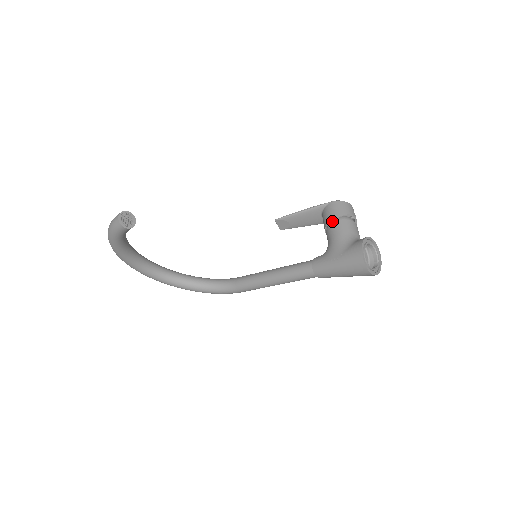
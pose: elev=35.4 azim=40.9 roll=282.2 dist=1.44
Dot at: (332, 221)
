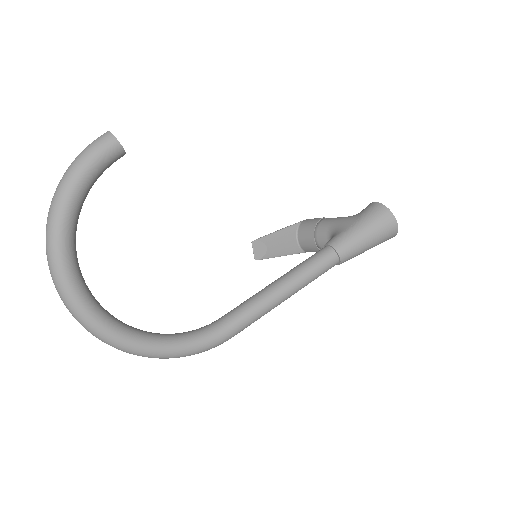
Dot at: (319, 222)
